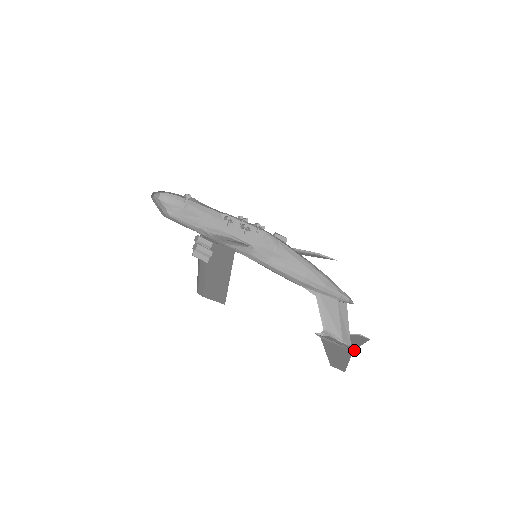
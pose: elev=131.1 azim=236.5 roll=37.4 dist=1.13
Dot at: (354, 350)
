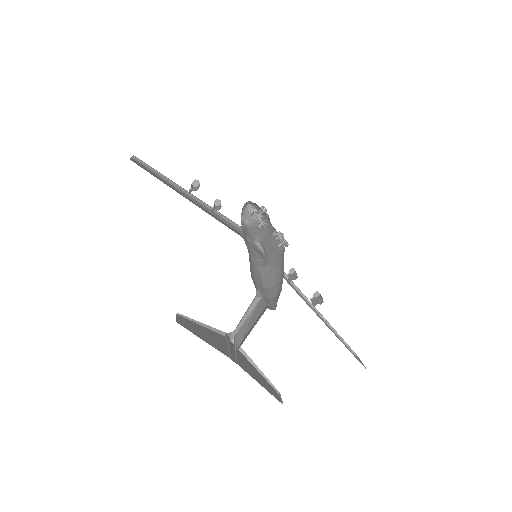
Dot at: (233, 360)
